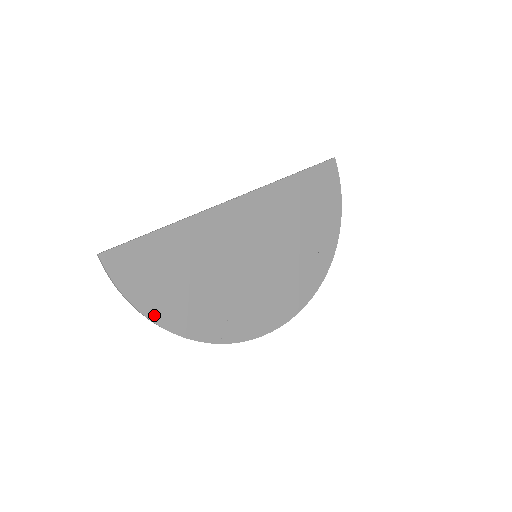
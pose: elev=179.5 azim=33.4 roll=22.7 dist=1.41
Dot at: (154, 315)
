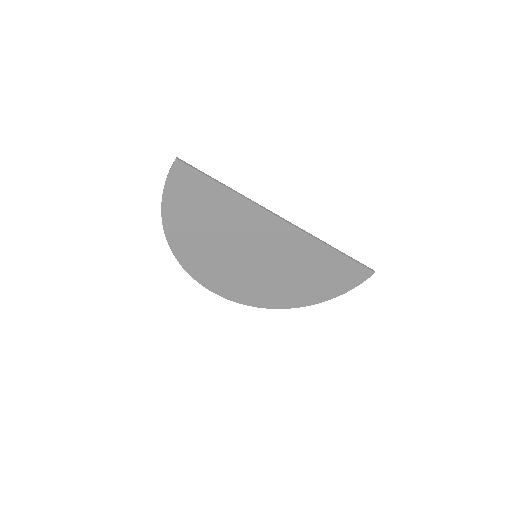
Dot at: (166, 215)
